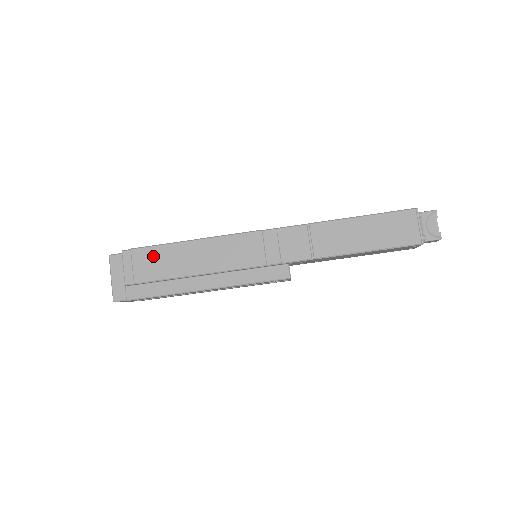
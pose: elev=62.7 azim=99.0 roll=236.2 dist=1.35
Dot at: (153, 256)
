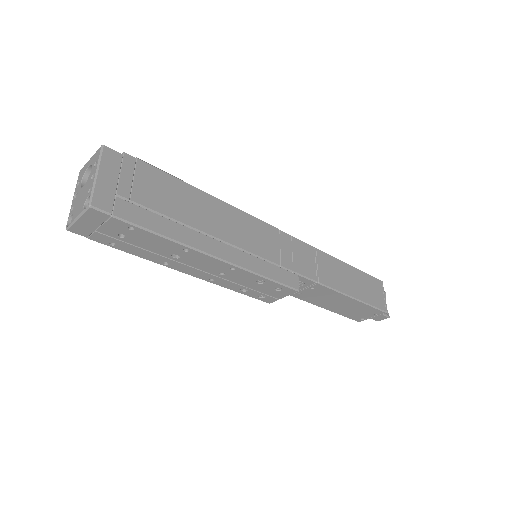
Dot at: (164, 183)
